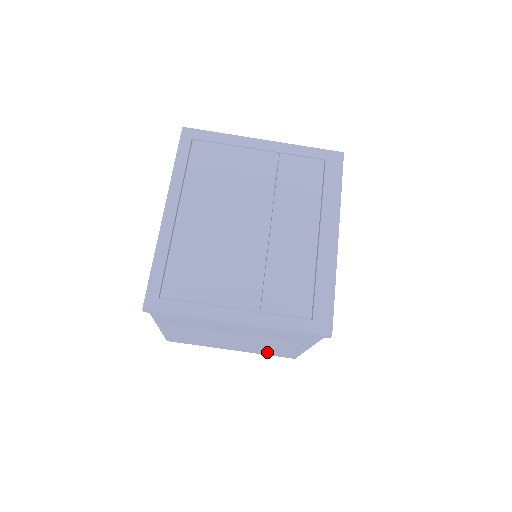
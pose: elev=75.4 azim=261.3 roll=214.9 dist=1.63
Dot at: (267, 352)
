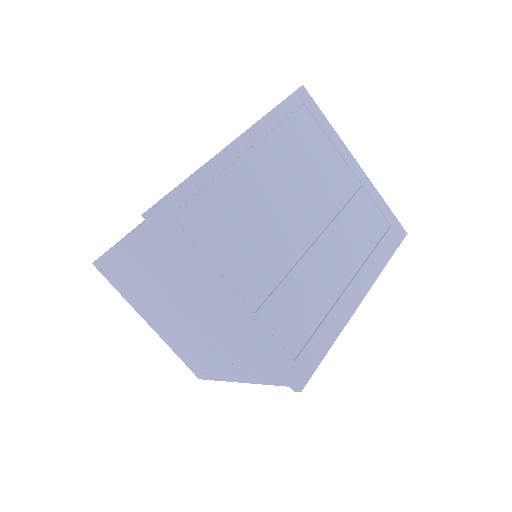
Dot at: (184, 353)
